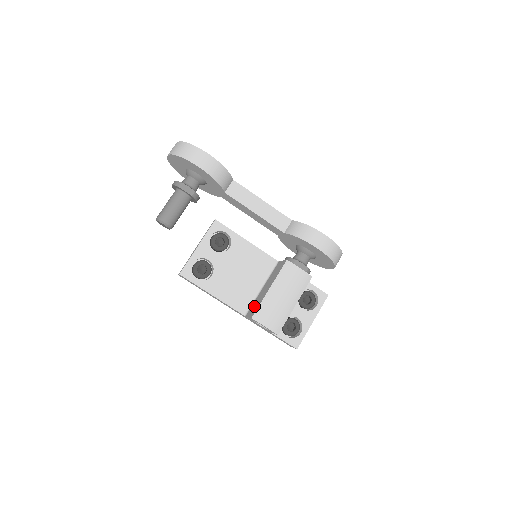
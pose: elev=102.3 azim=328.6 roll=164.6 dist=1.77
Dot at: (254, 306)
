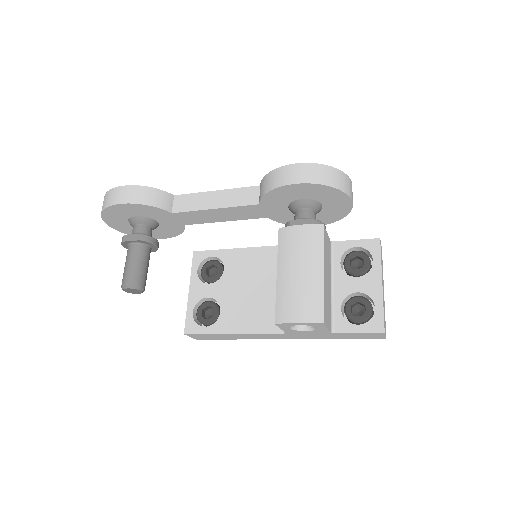
Dot at: occluded
